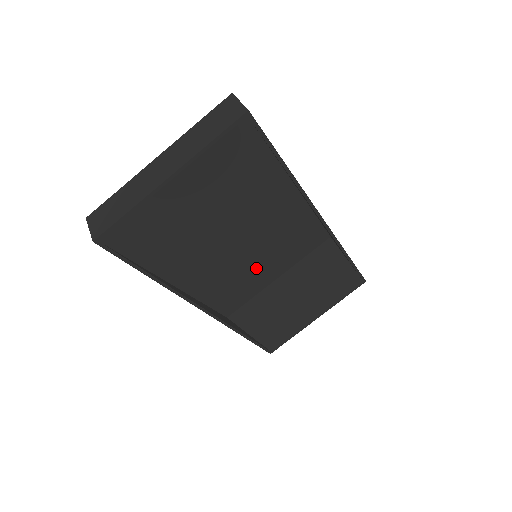
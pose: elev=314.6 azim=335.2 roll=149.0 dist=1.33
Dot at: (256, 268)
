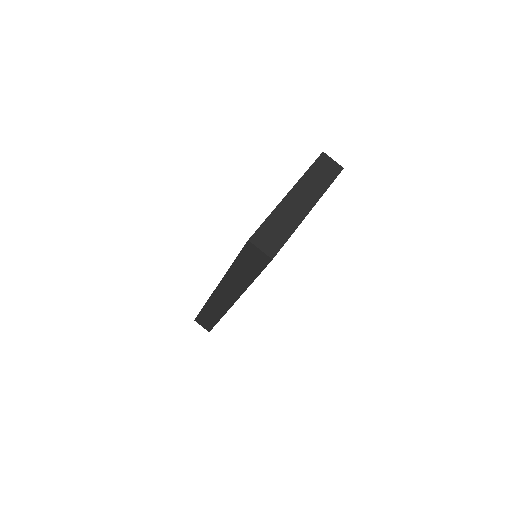
Dot at: occluded
